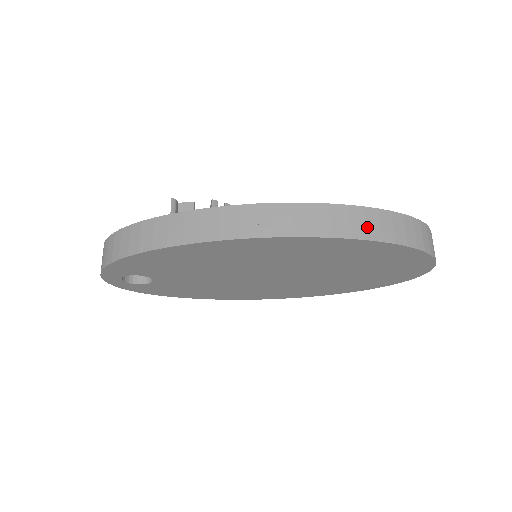
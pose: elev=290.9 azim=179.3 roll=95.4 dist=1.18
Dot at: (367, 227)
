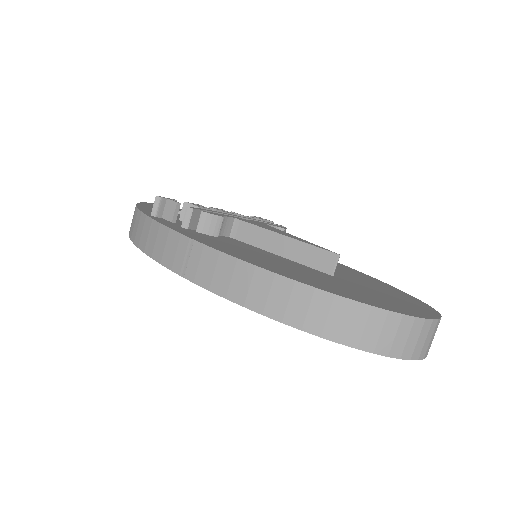
Dot at: (288, 307)
